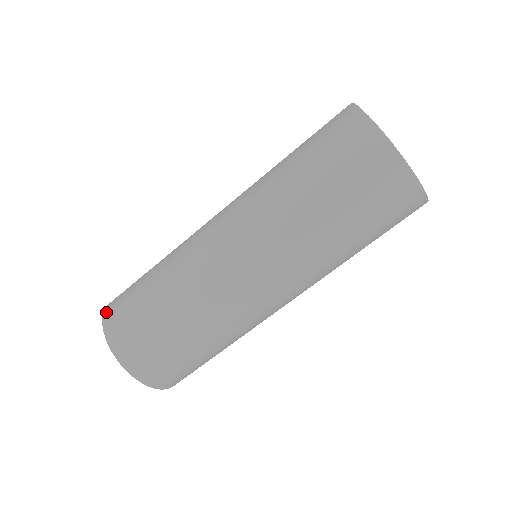
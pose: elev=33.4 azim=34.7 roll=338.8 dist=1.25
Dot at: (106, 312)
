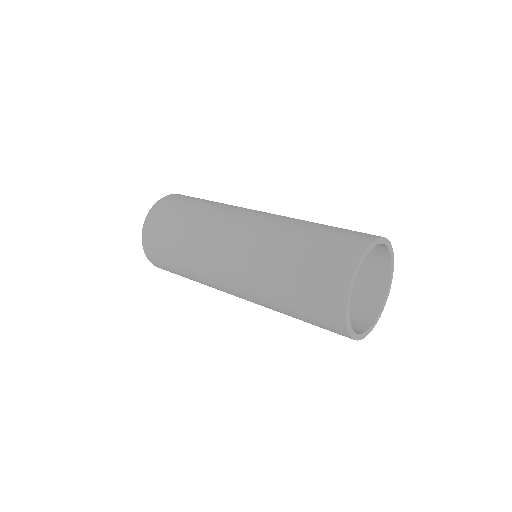
Dot at: (148, 219)
